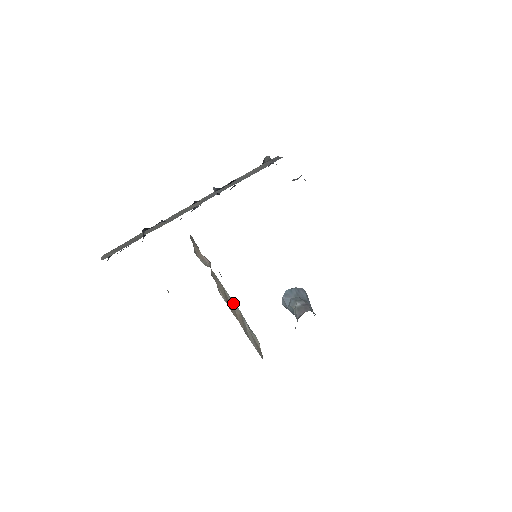
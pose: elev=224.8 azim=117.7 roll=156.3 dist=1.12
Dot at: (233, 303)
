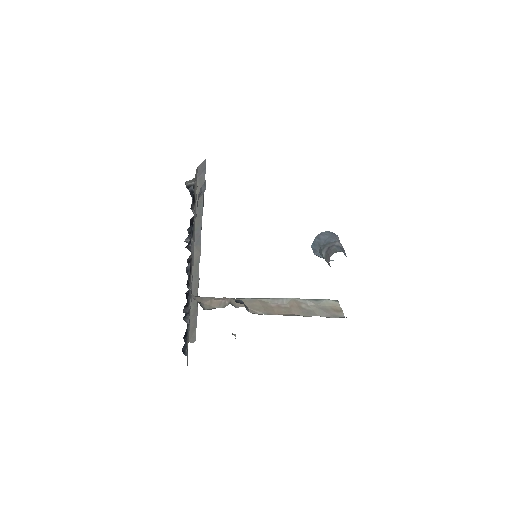
Dot at: (280, 300)
